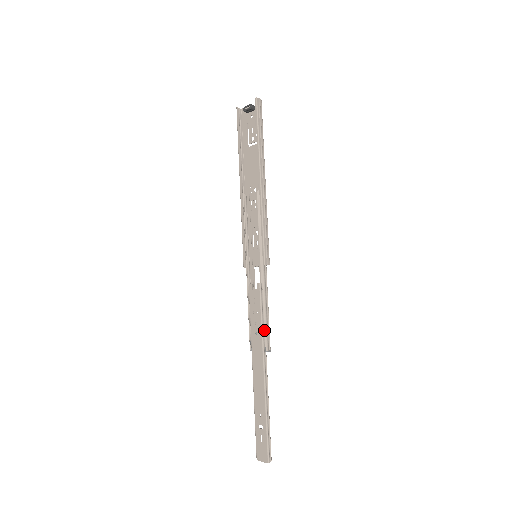
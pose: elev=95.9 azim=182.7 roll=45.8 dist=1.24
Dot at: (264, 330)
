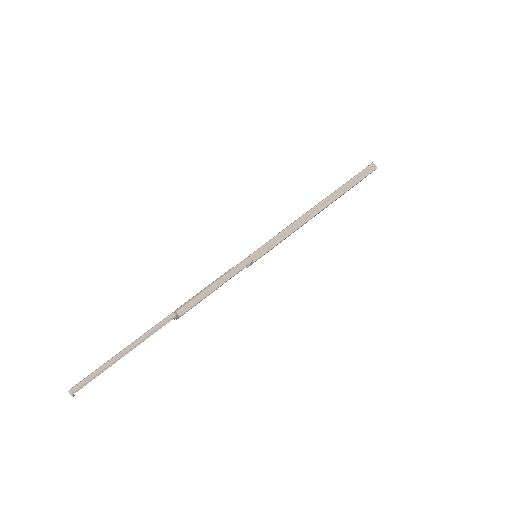
Dot at: (195, 300)
